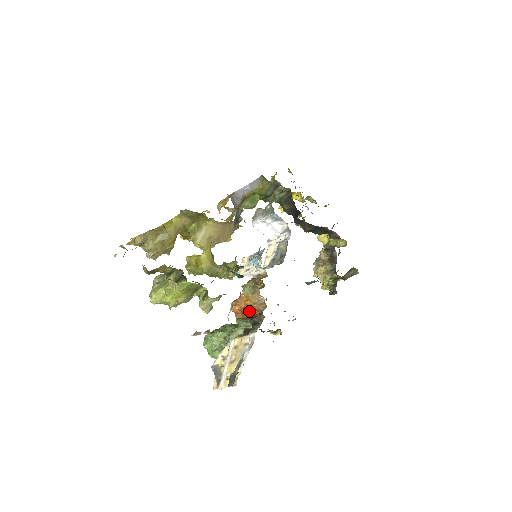
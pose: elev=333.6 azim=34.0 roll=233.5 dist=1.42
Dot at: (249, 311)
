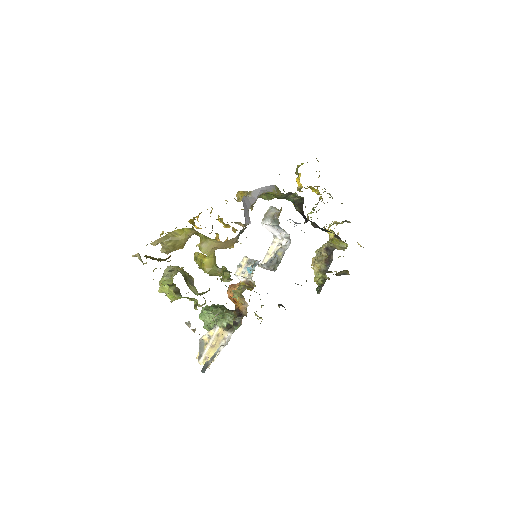
Dot at: (237, 304)
